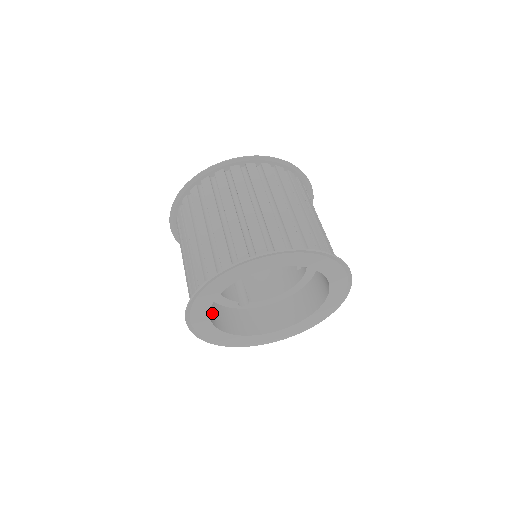
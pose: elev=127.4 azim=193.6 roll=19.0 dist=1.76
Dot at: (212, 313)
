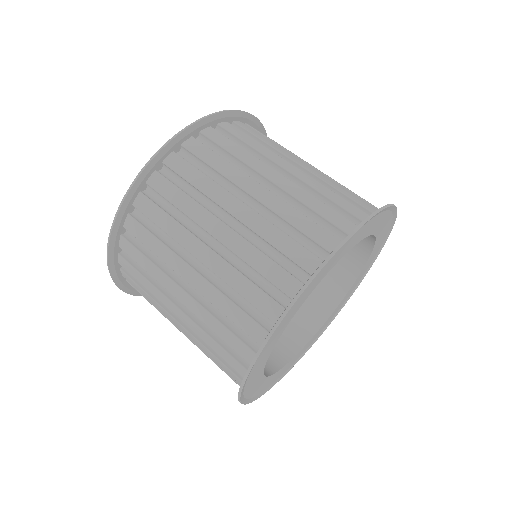
Dot at: occluded
